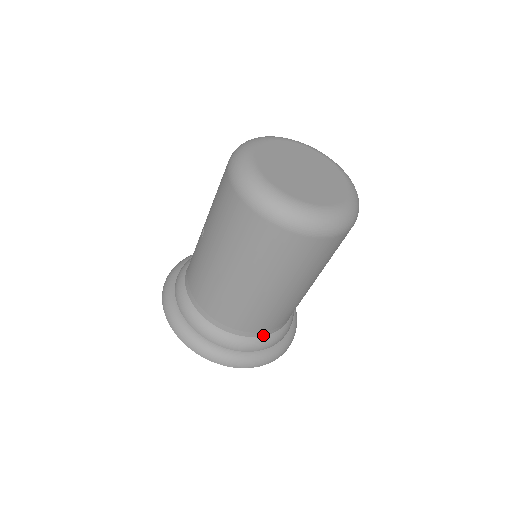
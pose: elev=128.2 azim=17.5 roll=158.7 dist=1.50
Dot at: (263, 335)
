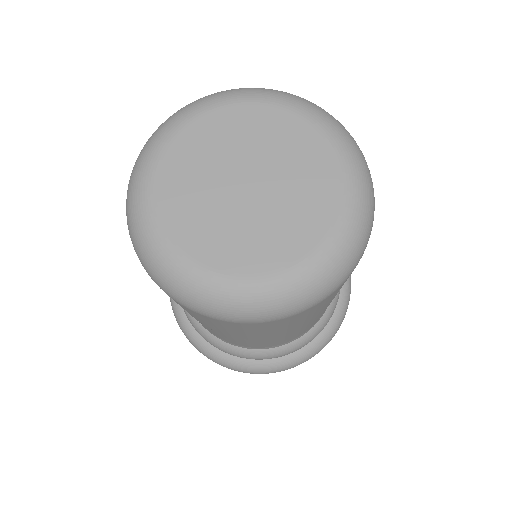
Dot at: occluded
